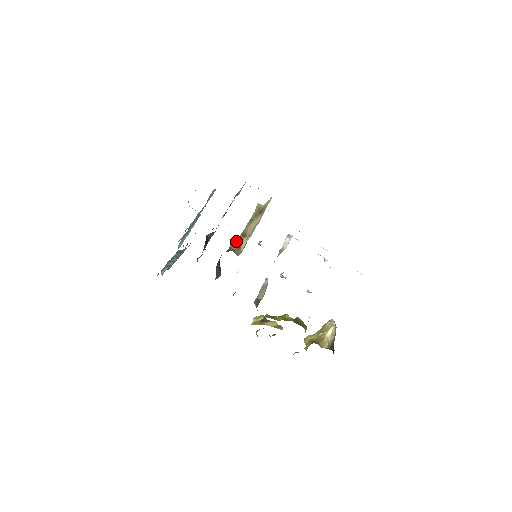
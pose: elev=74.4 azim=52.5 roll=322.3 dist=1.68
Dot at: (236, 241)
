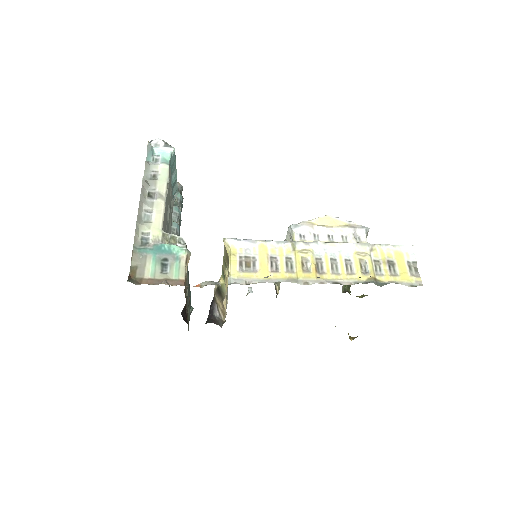
Dot at: (218, 287)
